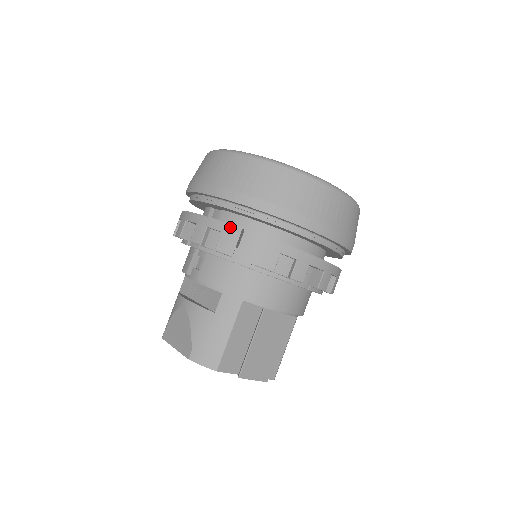
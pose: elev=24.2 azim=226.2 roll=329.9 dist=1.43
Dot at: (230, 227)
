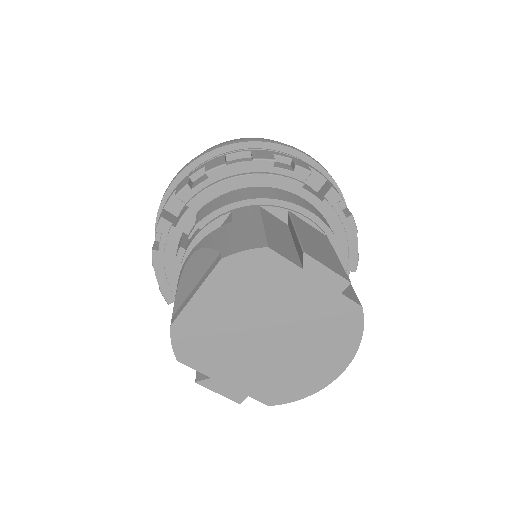
Dot at: (212, 160)
